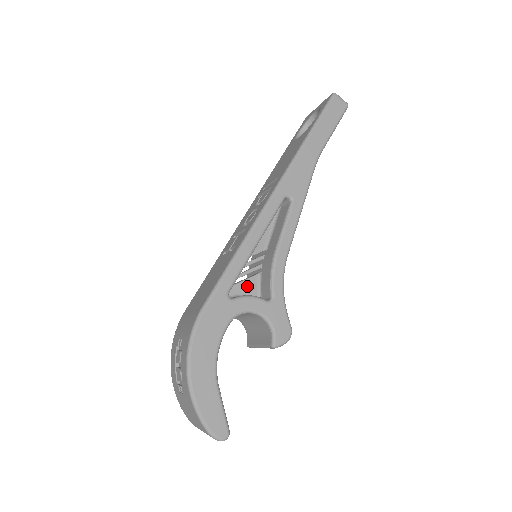
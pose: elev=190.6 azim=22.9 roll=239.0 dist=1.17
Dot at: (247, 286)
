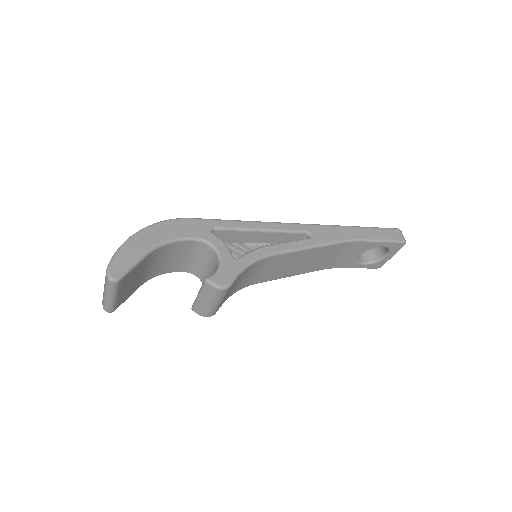
Dot at: occluded
